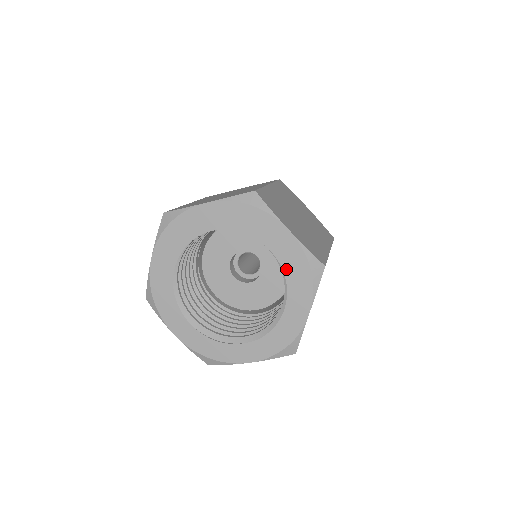
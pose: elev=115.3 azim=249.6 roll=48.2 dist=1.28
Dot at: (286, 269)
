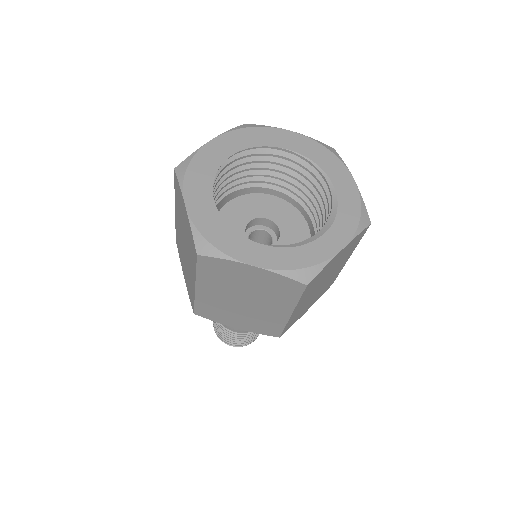
Dot at: (310, 156)
